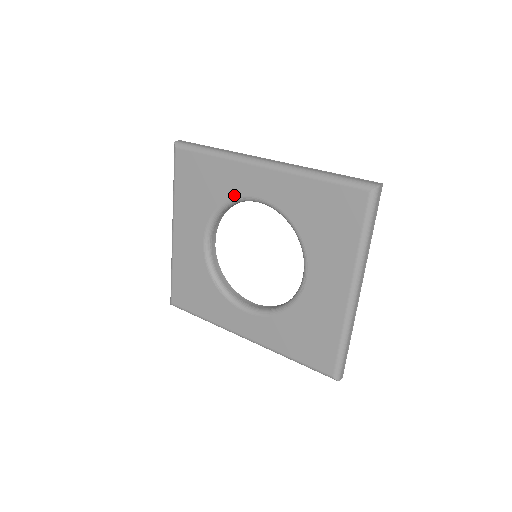
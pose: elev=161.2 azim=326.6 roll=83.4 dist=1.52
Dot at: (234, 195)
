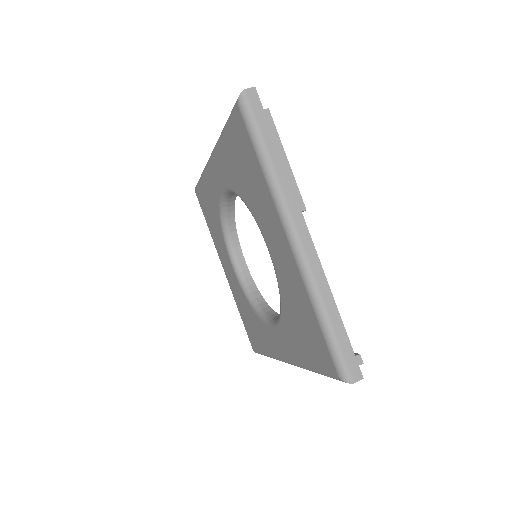
Dot at: (218, 202)
